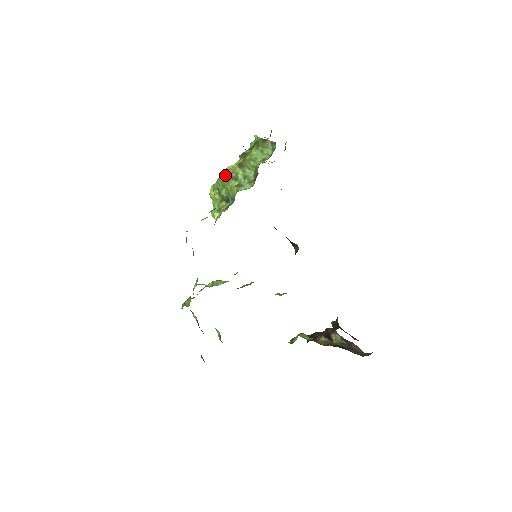
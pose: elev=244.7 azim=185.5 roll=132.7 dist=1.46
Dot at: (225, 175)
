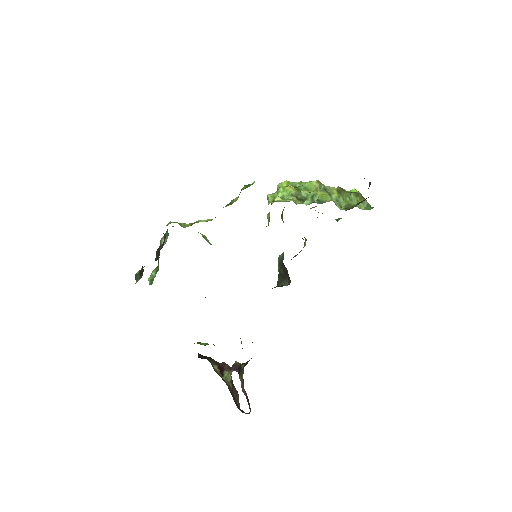
Dot at: (321, 184)
